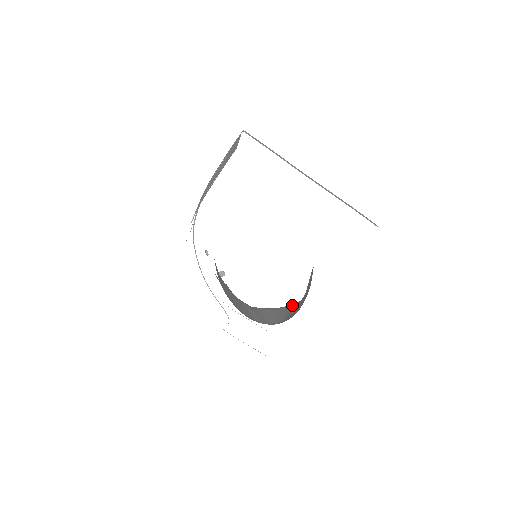
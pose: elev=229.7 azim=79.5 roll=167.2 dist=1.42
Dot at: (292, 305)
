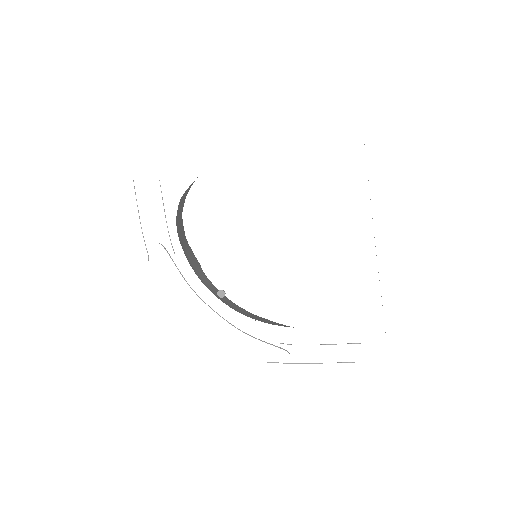
Dot at: occluded
